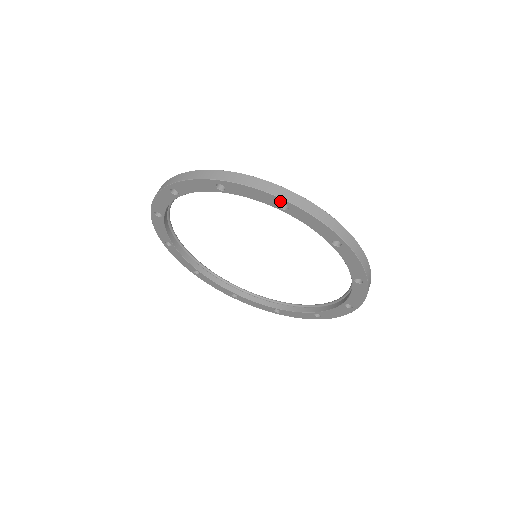
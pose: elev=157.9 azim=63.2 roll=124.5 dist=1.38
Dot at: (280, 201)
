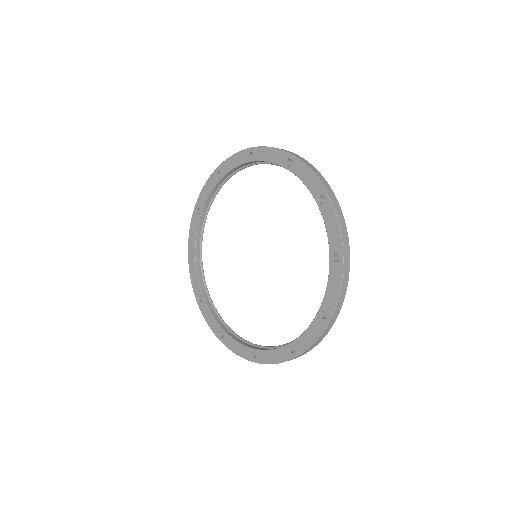
Dot at: (247, 152)
